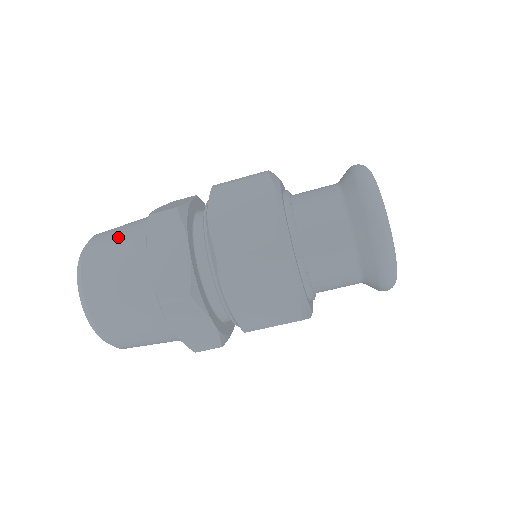
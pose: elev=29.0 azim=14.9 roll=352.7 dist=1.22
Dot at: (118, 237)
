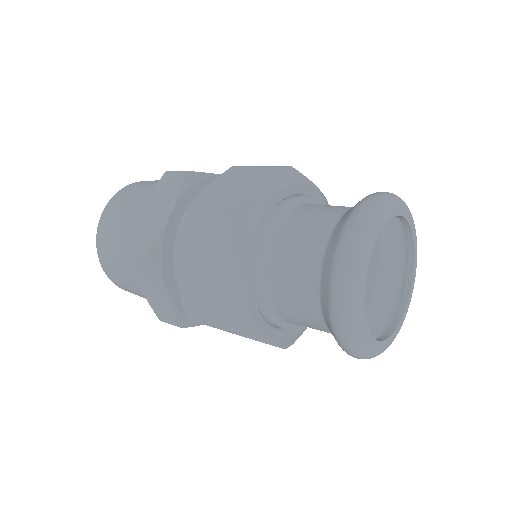
Dot at: (116, 241)
